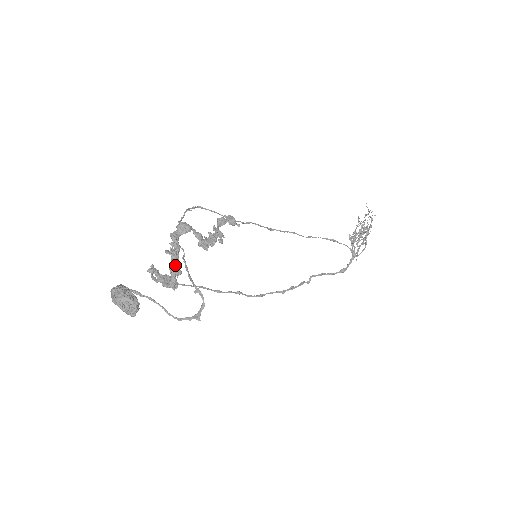
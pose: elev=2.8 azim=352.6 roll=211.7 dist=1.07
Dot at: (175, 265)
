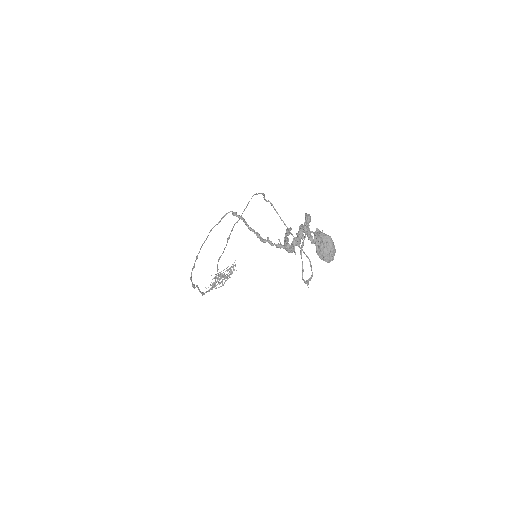
Dot at: (301, 238)
